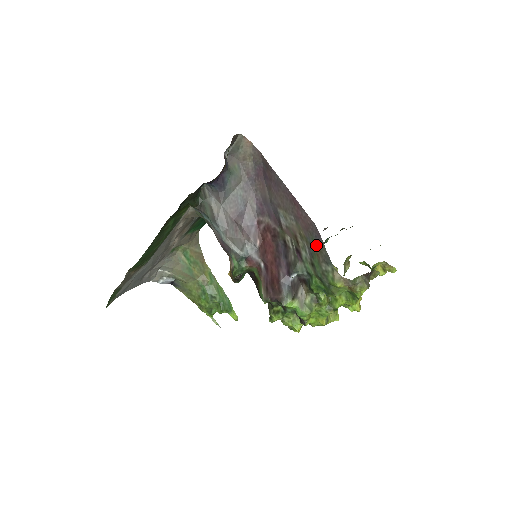
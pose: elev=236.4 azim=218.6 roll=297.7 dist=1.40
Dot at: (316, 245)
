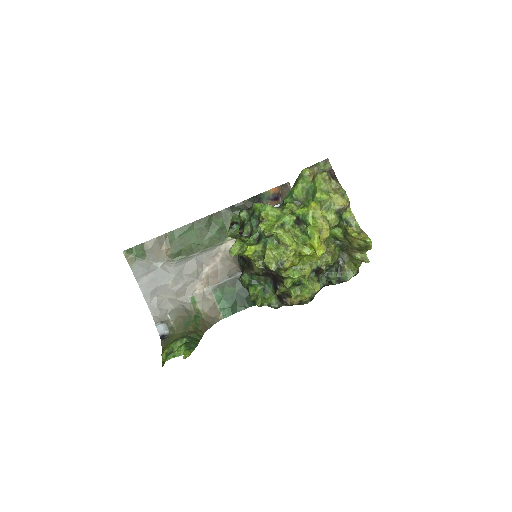
Dot at: occluded
